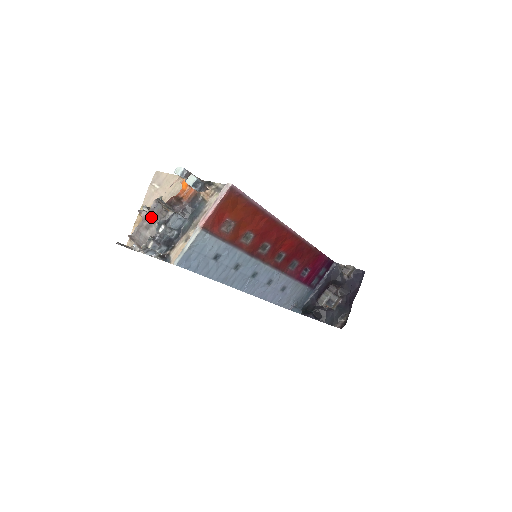
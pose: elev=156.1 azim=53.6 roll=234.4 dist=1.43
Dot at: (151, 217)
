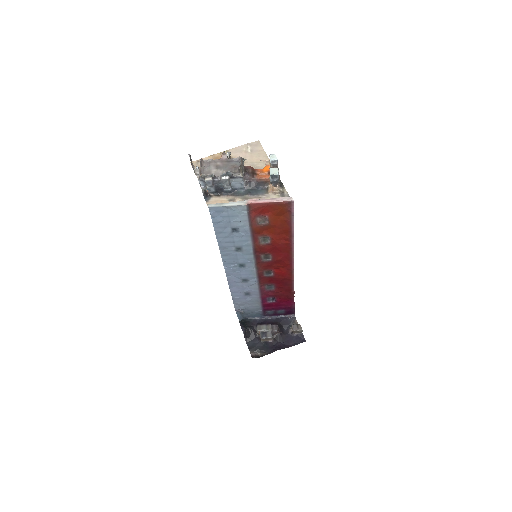
Dot at: (227, 164)
